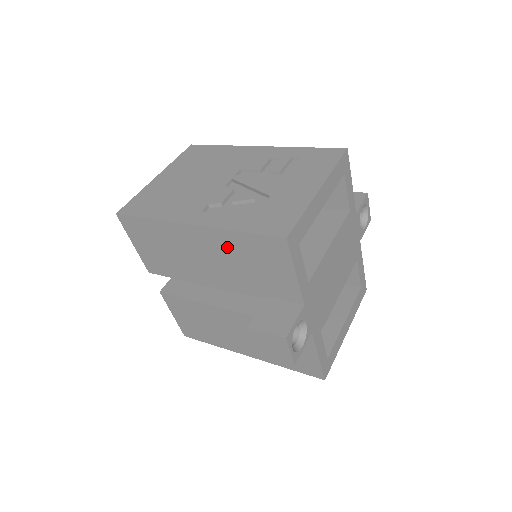
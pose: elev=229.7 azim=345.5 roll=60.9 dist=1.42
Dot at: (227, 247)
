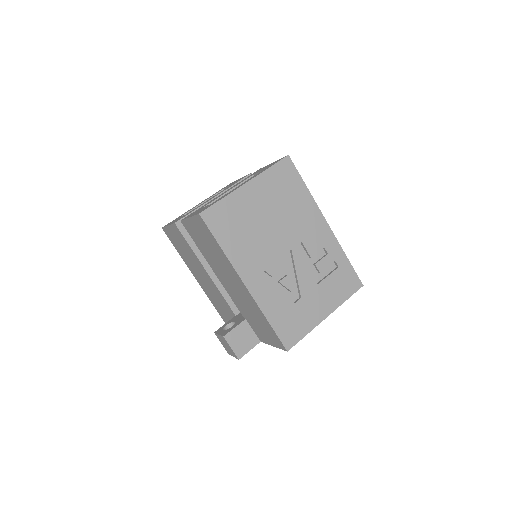
Dot at: (253, 307)
